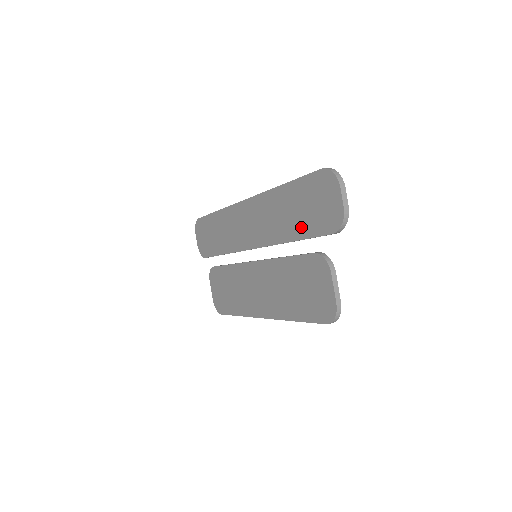
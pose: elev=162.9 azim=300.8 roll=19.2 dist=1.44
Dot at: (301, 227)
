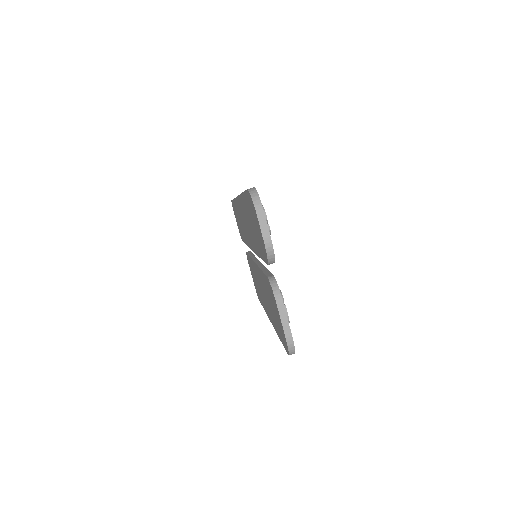
Dot at: (257, 245)
